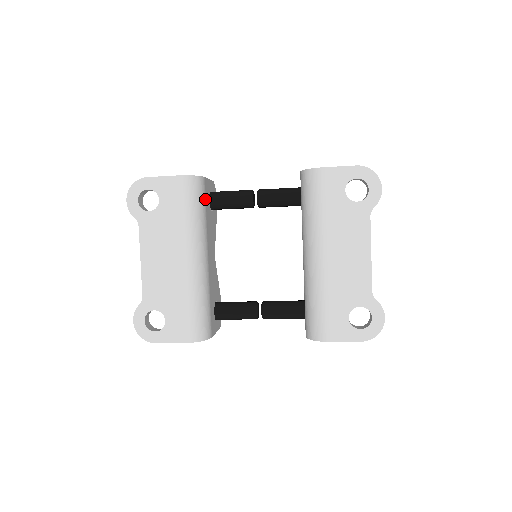
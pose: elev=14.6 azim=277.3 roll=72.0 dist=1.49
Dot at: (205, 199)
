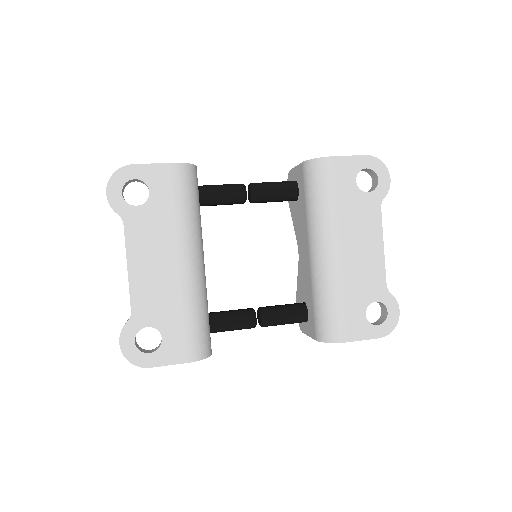
Dot at: (198, 192)
